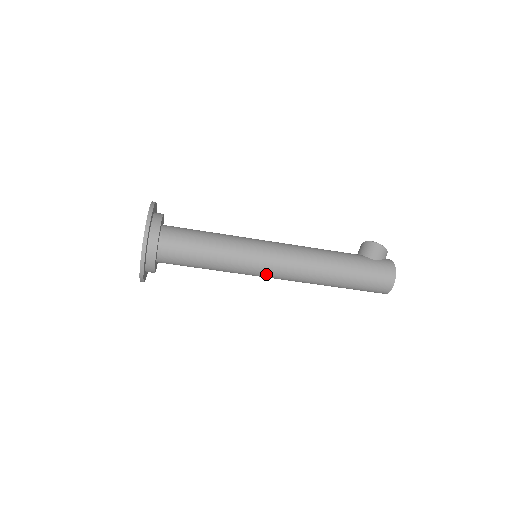
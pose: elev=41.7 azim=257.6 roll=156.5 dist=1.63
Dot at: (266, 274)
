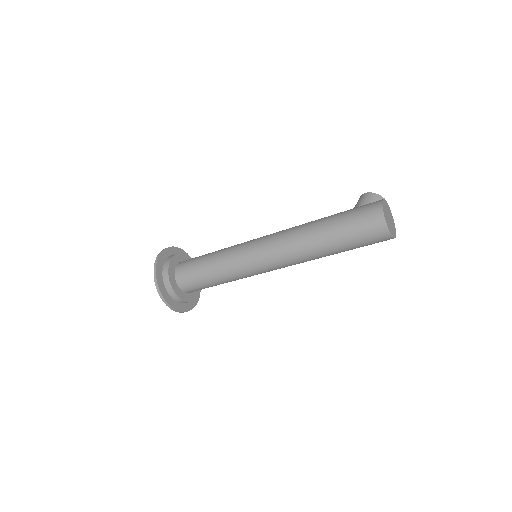
Dot at: (259, 263)
